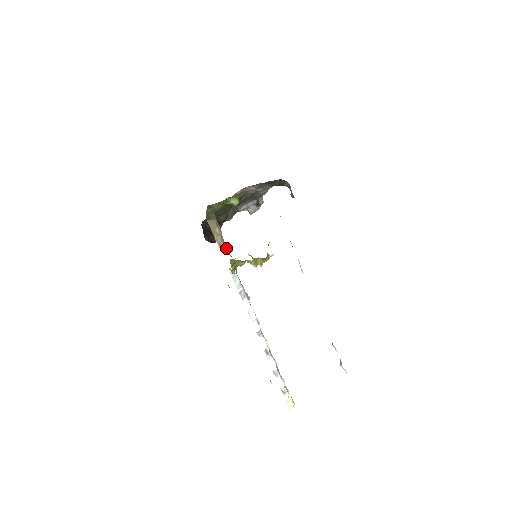
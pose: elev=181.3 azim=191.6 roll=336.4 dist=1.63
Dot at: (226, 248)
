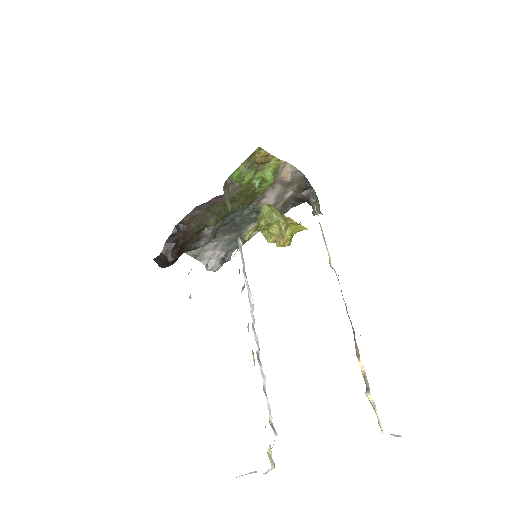
Dot at: occluded
